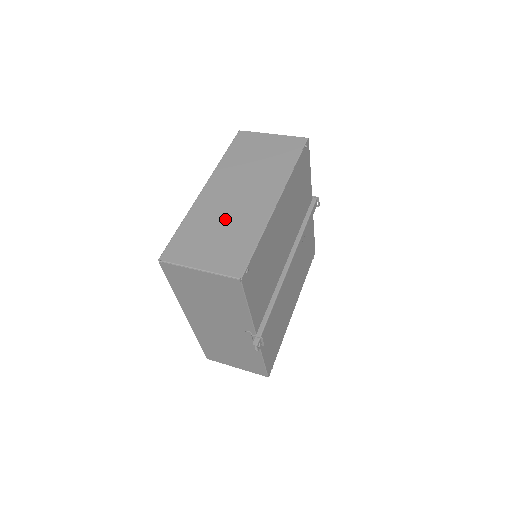
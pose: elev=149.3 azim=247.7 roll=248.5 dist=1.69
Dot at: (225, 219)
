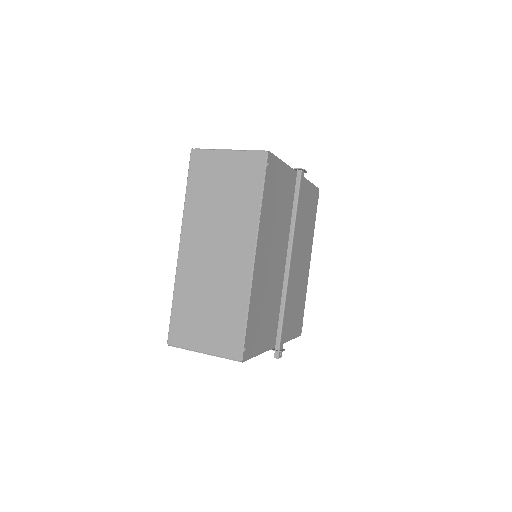
Dot at: (210, 290)
